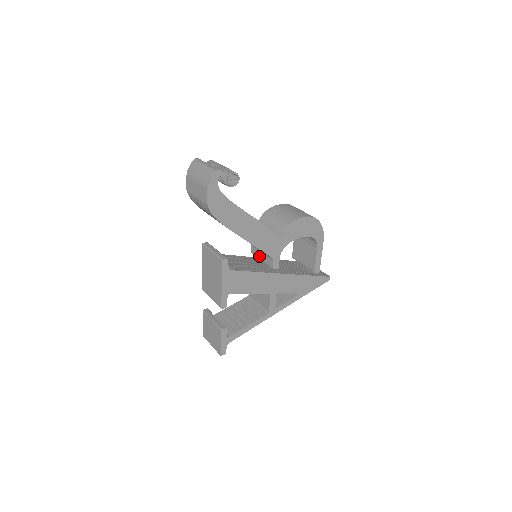
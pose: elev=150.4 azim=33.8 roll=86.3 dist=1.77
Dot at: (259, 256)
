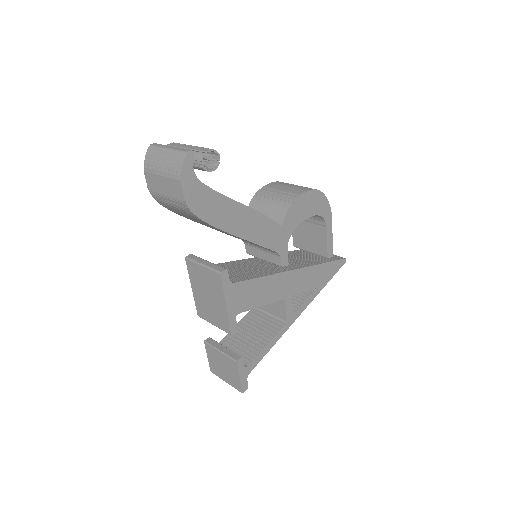
Dot at: (259, 255)
